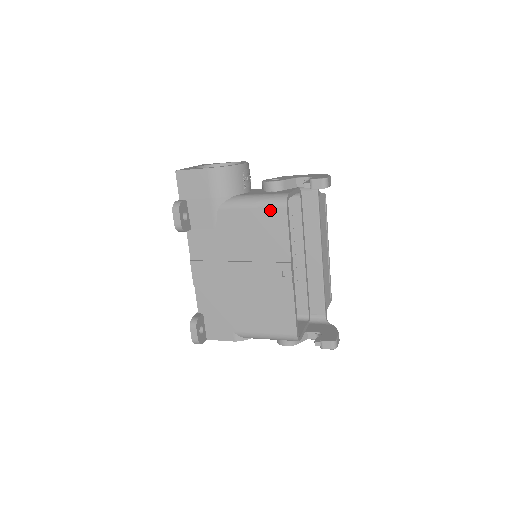
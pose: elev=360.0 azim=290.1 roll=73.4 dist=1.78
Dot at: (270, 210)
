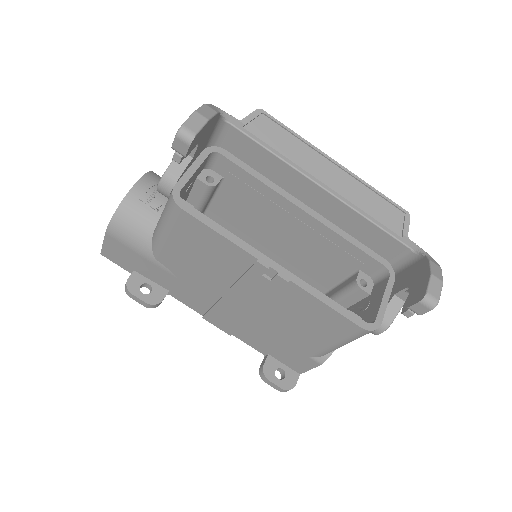
Dot at: (177, 225)
